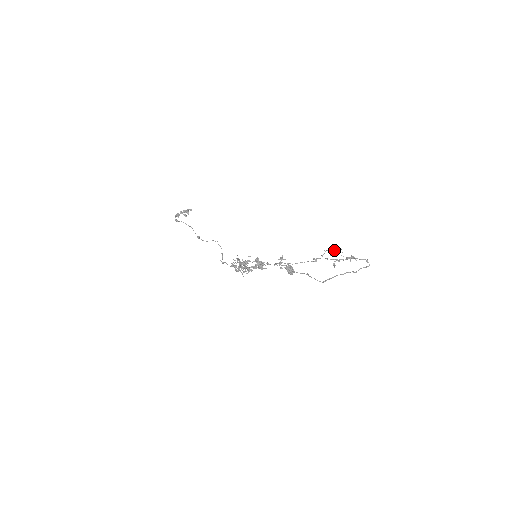
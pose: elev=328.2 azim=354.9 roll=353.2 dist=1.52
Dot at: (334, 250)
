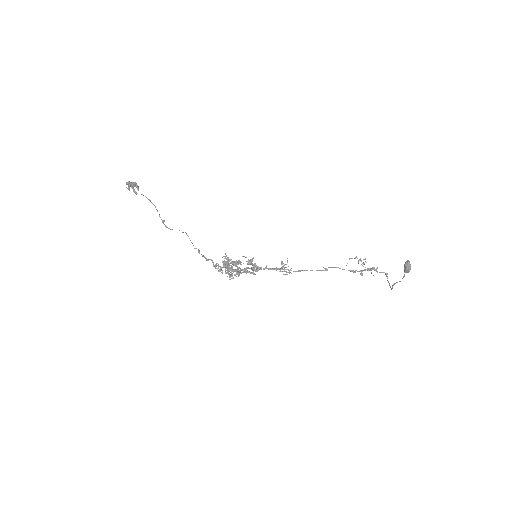
Dot at: (360, 258)
